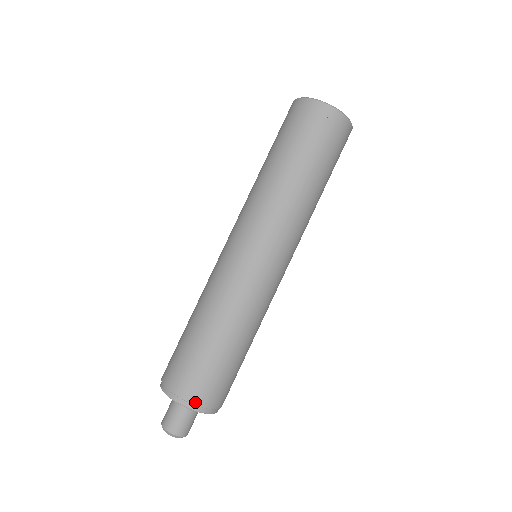
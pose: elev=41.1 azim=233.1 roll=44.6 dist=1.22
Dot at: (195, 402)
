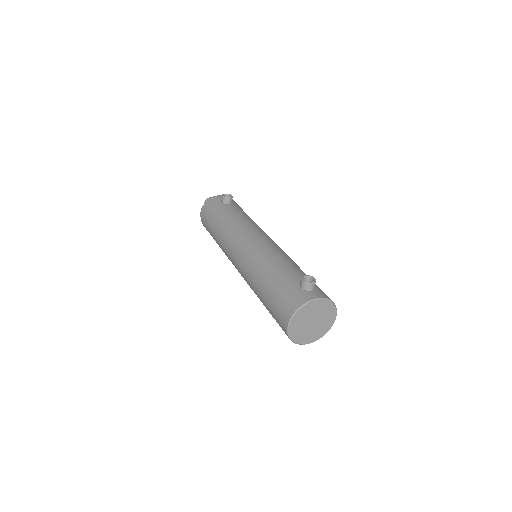
Dot at: occluded
